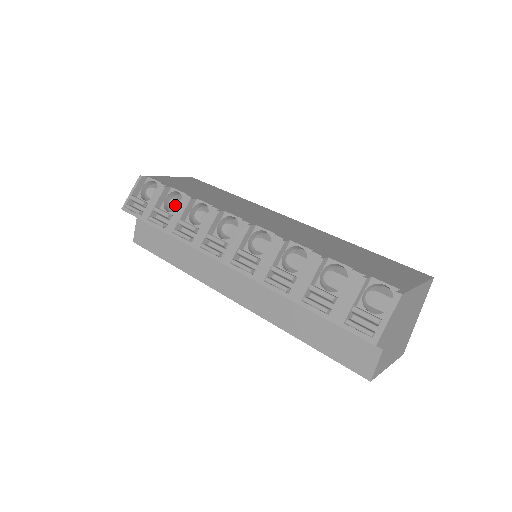
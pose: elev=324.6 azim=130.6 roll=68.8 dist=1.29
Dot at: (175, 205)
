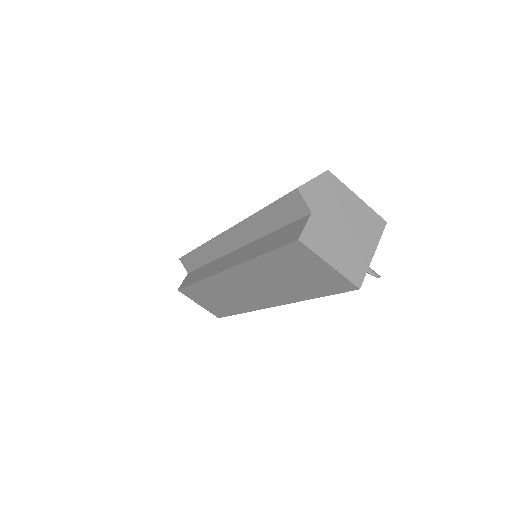
Dot at: occluded
